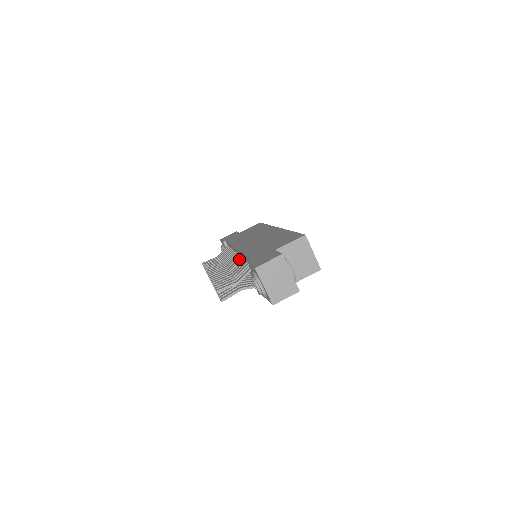
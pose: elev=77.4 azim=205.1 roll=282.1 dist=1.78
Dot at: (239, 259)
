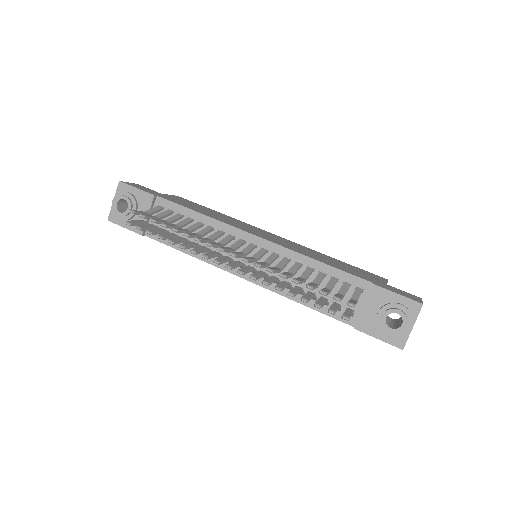
Dot at: (277, 256)
